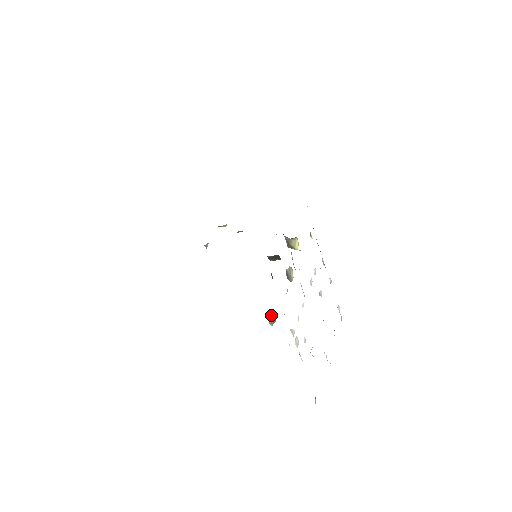
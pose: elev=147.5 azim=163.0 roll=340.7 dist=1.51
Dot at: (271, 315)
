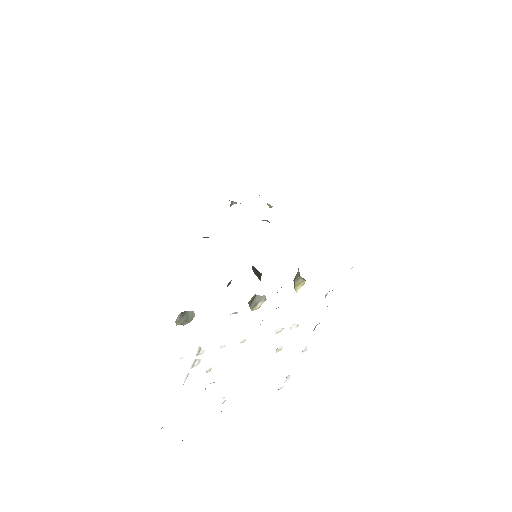
Dot at: (186, 315)
